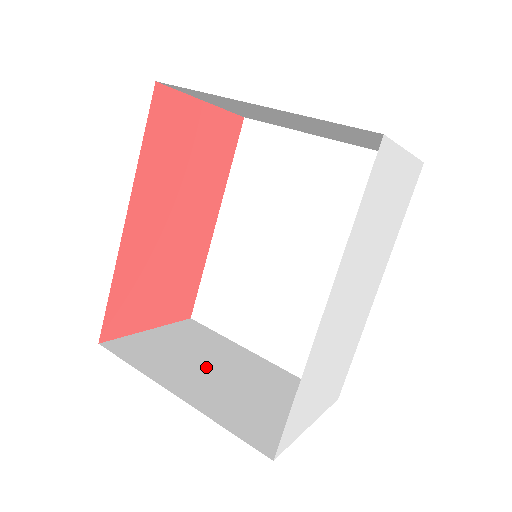
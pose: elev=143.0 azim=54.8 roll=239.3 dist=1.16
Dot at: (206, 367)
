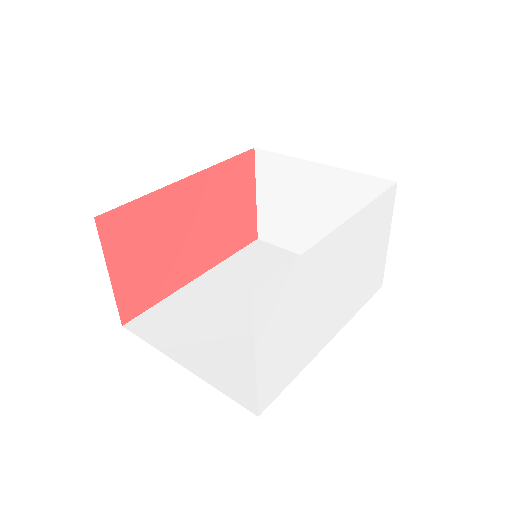
Dot at: occluded
